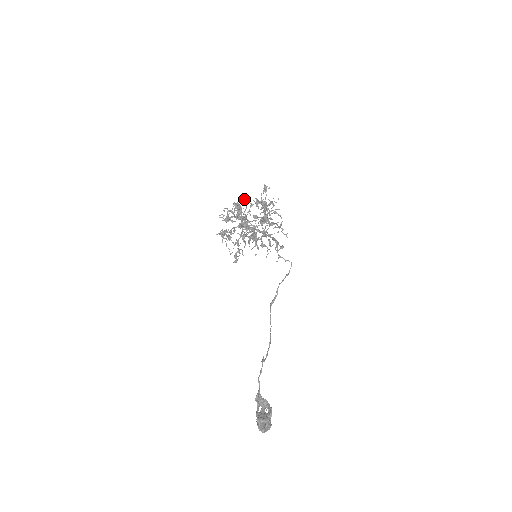
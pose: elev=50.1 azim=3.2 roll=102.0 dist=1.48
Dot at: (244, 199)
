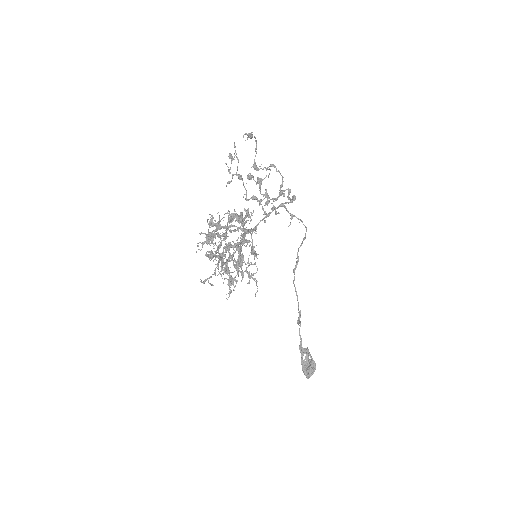
Dot at: occluded
